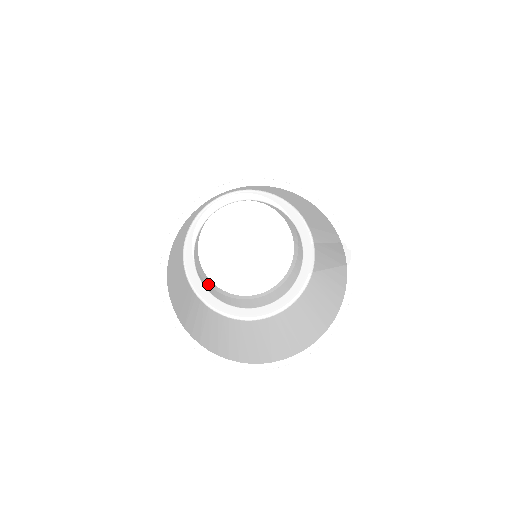
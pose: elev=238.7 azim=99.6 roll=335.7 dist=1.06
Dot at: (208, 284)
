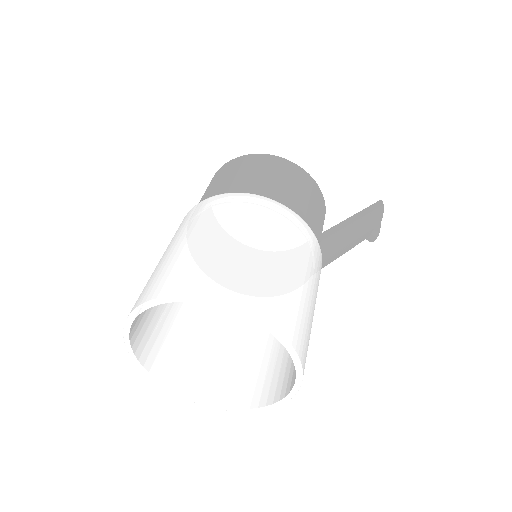
Dot at: occluded
